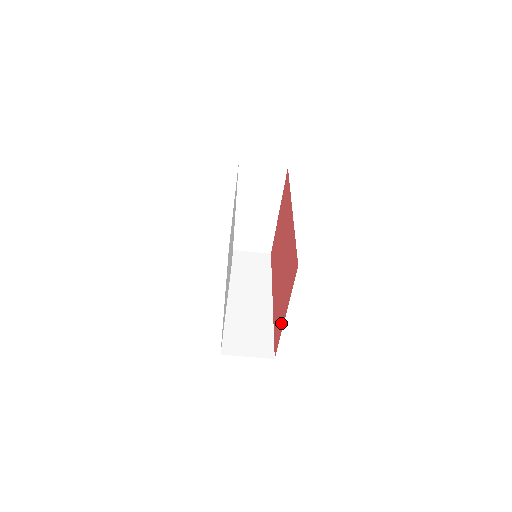
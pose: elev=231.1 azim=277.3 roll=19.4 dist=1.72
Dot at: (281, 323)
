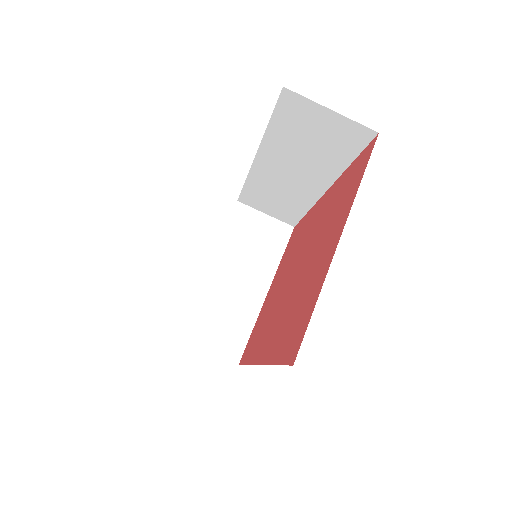
Dot at: (319, 278)
